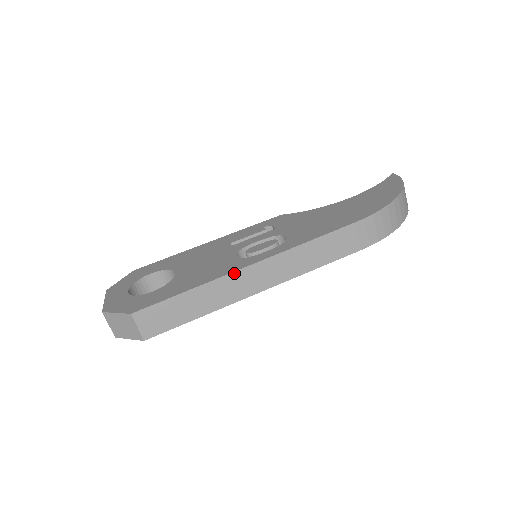
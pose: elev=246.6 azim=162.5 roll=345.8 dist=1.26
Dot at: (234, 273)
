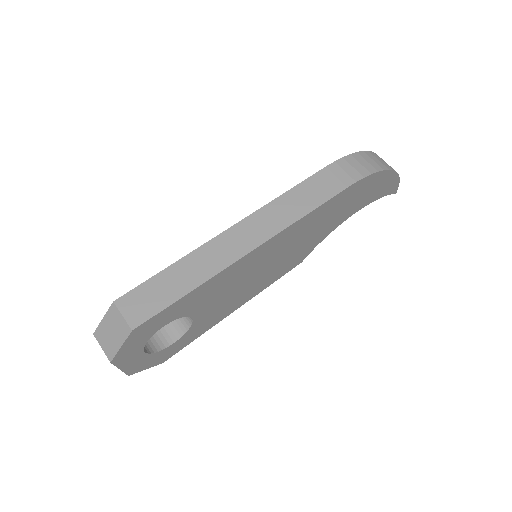
Dot at: (217, 237)
